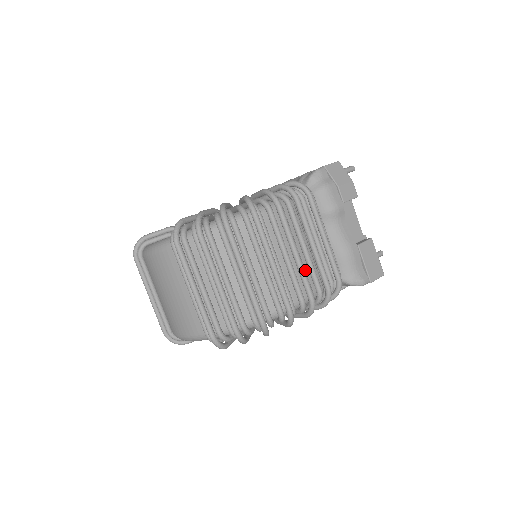
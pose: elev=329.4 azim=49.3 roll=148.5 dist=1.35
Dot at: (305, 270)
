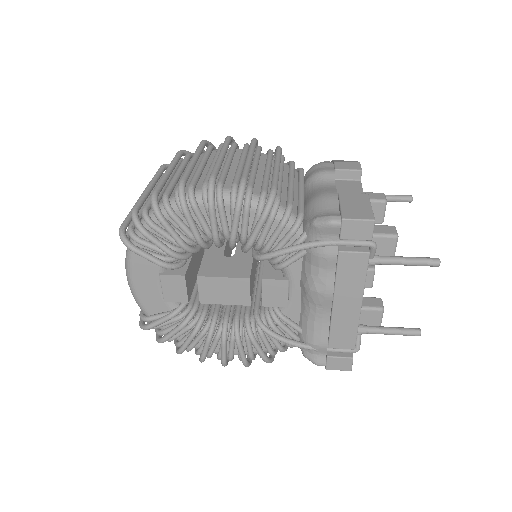
Dot at: (226, 170)
